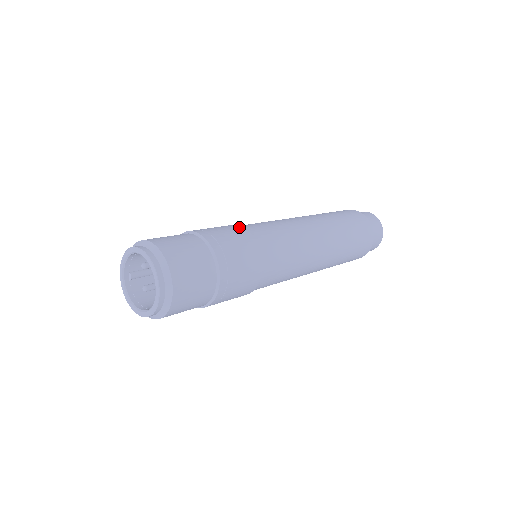
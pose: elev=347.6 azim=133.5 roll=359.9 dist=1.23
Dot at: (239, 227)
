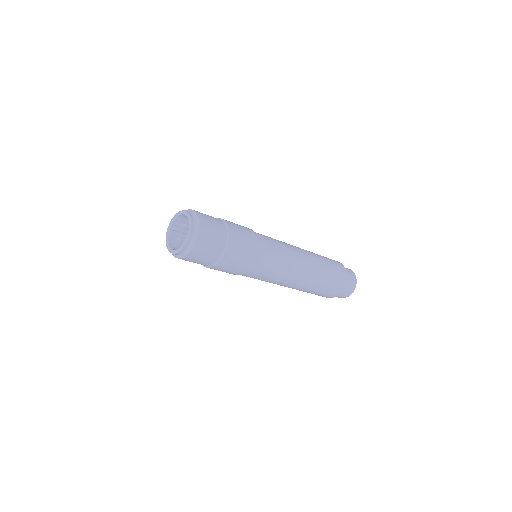
Dot at: (252, 230)
